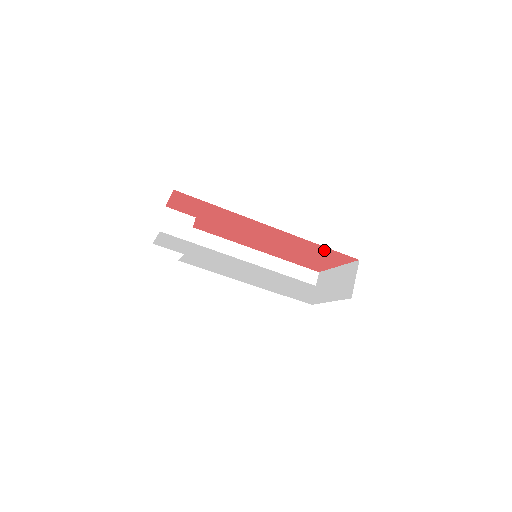
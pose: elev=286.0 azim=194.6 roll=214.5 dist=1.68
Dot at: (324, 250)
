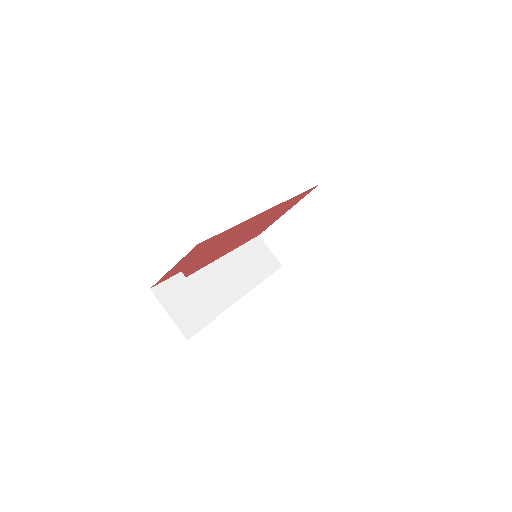
Dot at: (297, 198)
